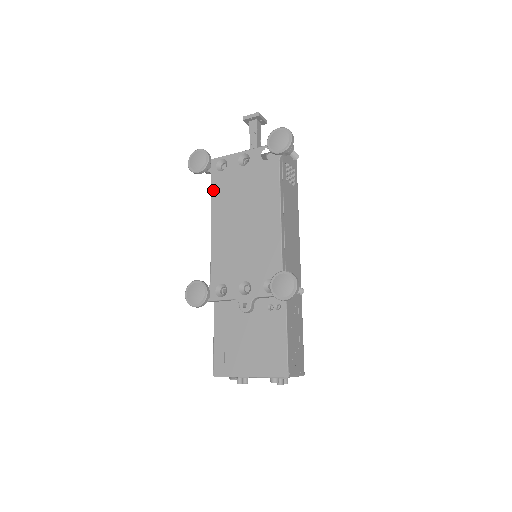
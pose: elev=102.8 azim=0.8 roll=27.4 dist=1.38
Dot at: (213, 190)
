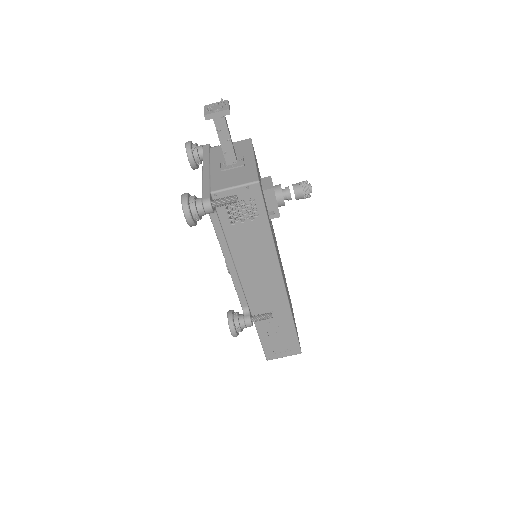
Dot at: occluded
